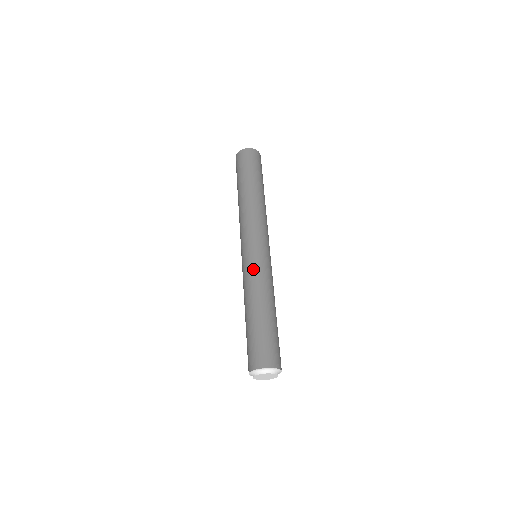
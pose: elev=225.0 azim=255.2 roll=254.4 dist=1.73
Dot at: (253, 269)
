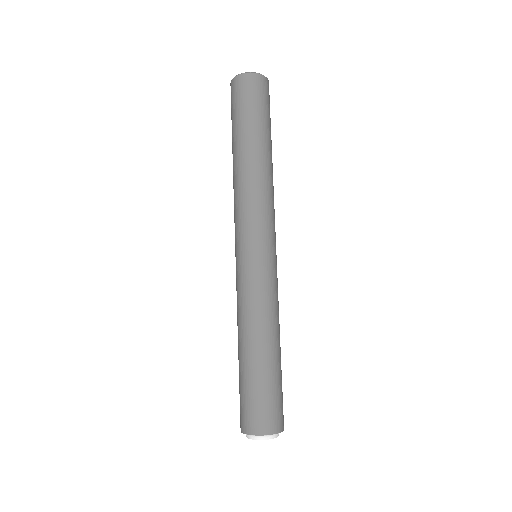
Dot at: (261, 285)
